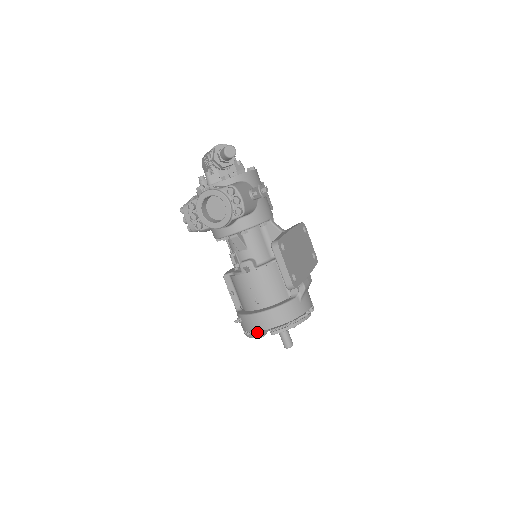
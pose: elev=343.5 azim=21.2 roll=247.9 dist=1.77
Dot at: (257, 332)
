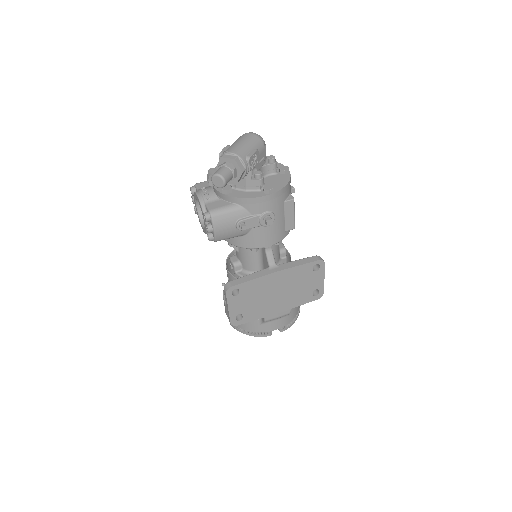
Dot at: occluded
